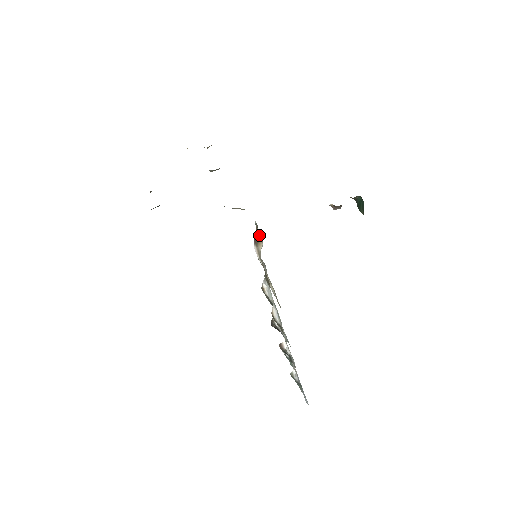
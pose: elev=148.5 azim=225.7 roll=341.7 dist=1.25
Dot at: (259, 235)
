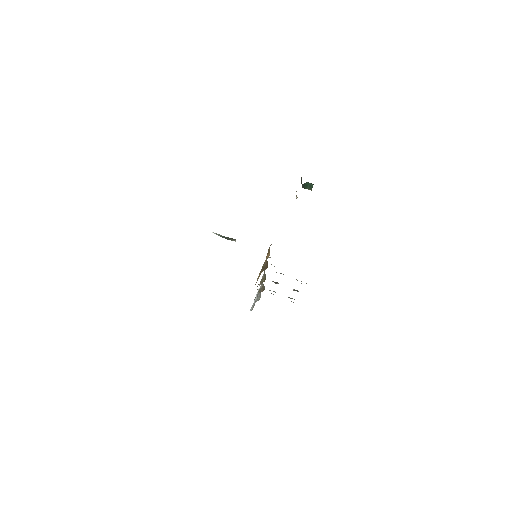
Dot at: occluded
